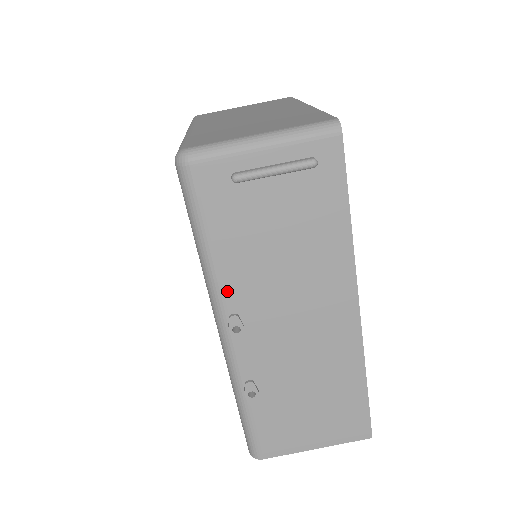
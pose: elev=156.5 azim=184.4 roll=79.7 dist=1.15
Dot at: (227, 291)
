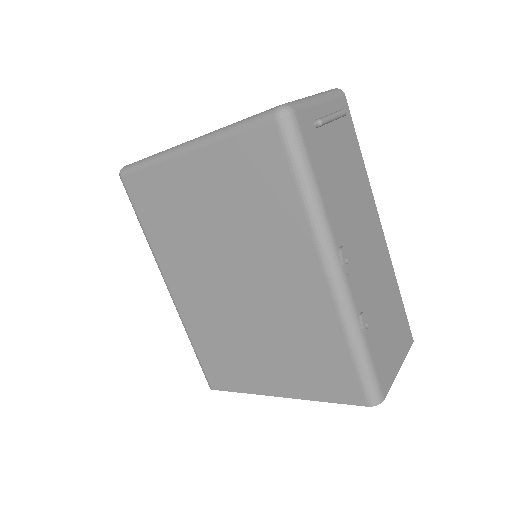
Dot at: (333, 226)
